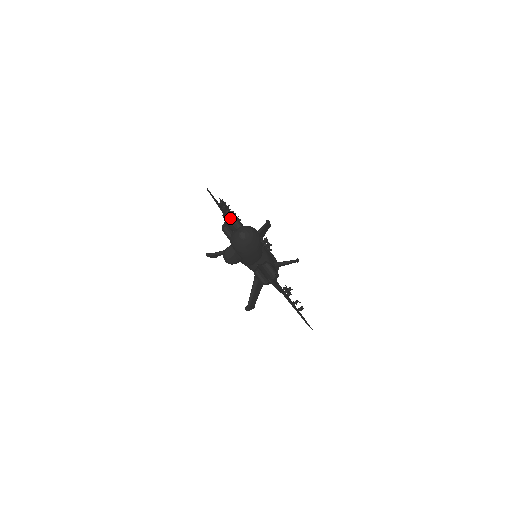
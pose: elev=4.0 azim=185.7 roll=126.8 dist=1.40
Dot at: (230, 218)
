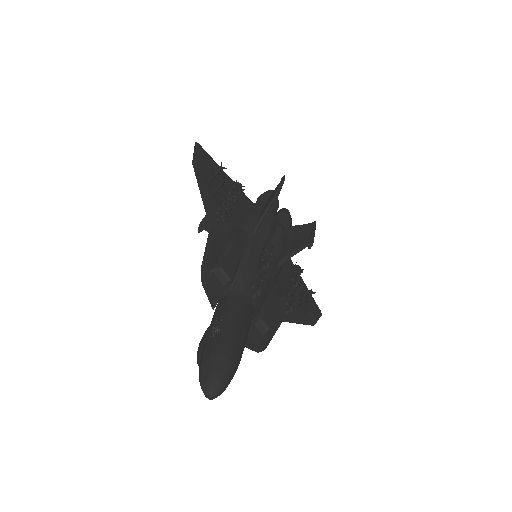
Dot at: (212, 269)
